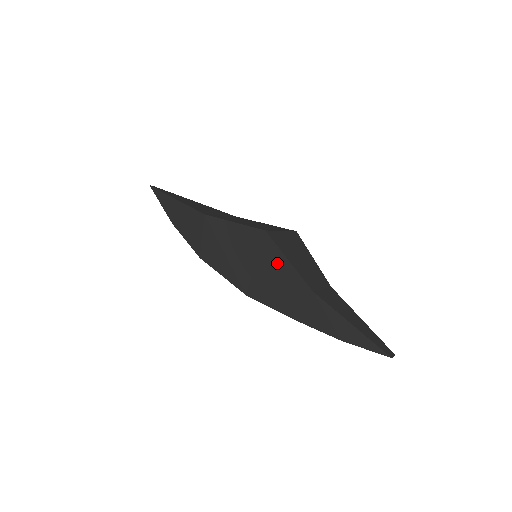
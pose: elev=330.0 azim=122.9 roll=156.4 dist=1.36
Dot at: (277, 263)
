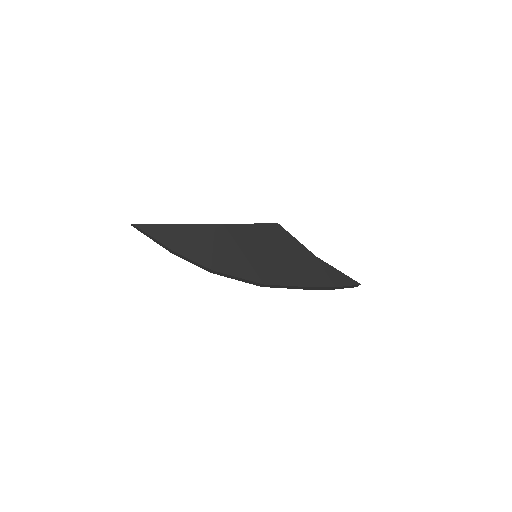
Dot at: (289, 245)
